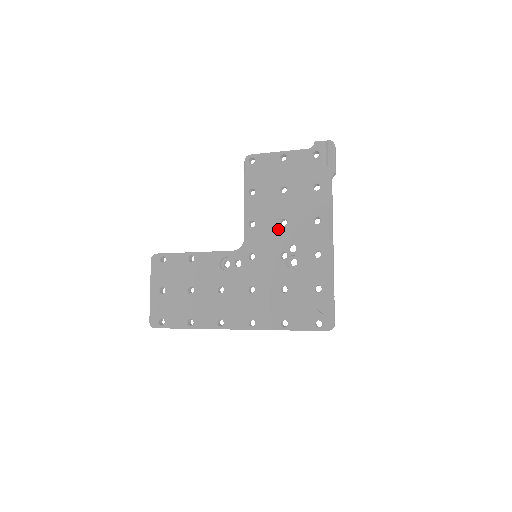
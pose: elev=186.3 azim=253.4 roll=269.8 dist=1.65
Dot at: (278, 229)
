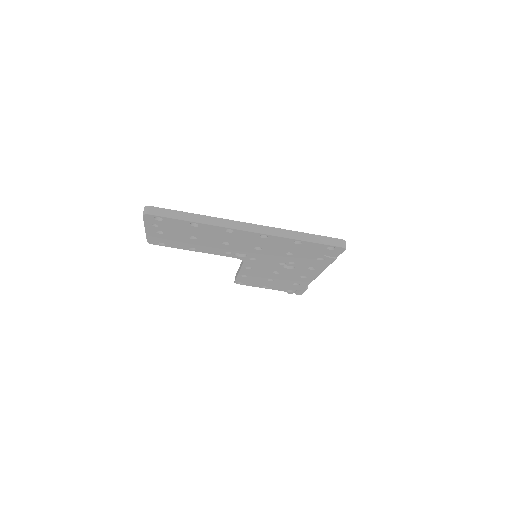
Dot at: occluded
